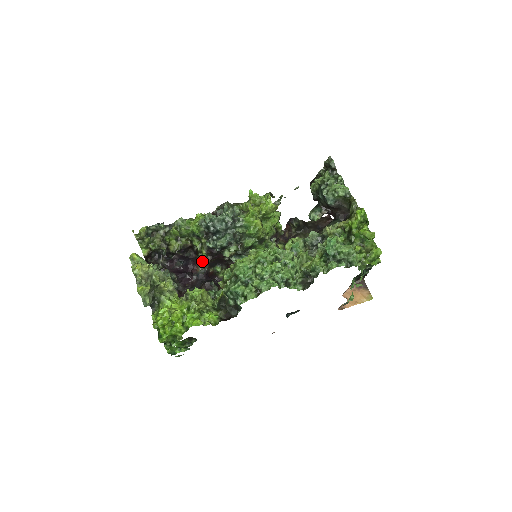
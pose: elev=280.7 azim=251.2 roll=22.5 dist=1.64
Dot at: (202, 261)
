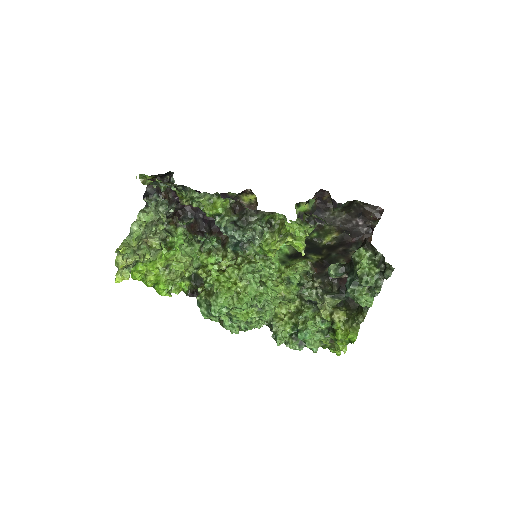
Dot at: occluded
